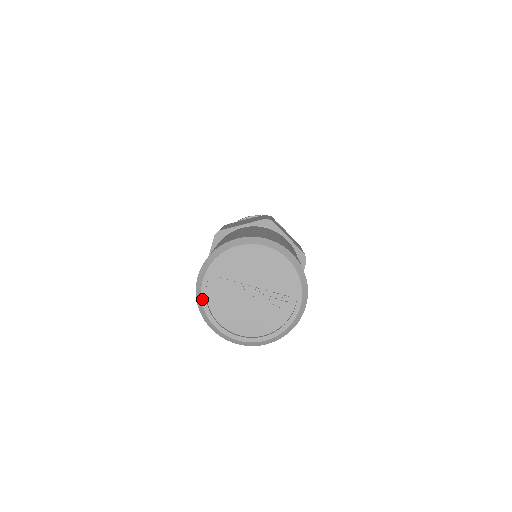
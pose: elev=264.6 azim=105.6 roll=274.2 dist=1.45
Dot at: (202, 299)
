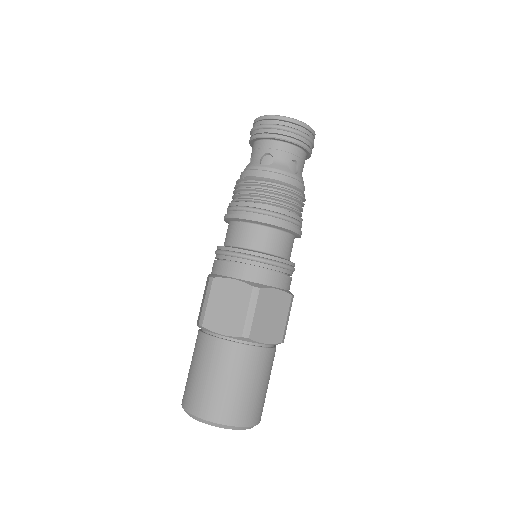
Dot at: occluded
